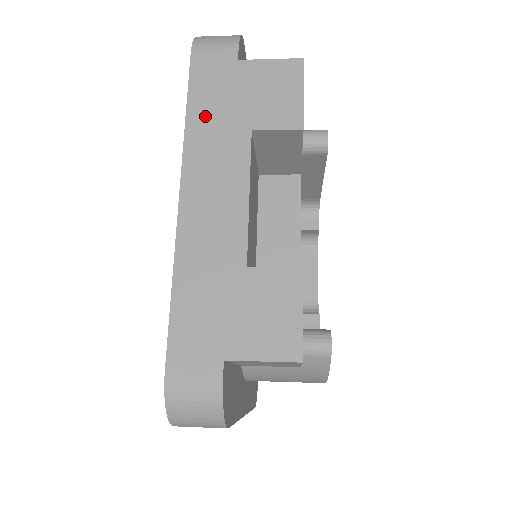
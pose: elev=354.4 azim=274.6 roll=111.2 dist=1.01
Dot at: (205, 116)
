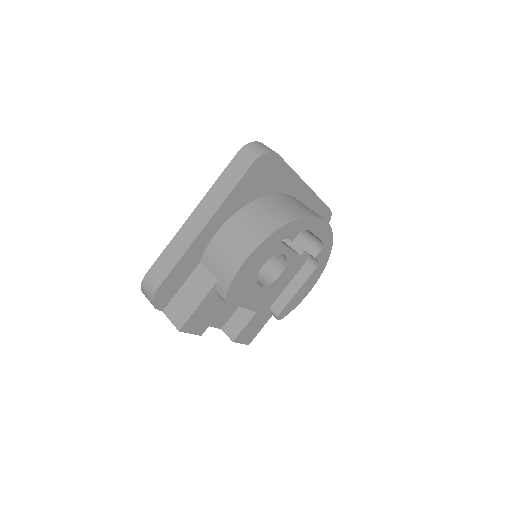
Dot at: occluded
